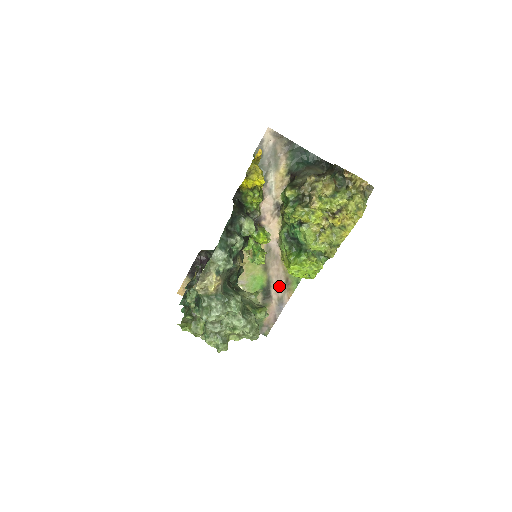
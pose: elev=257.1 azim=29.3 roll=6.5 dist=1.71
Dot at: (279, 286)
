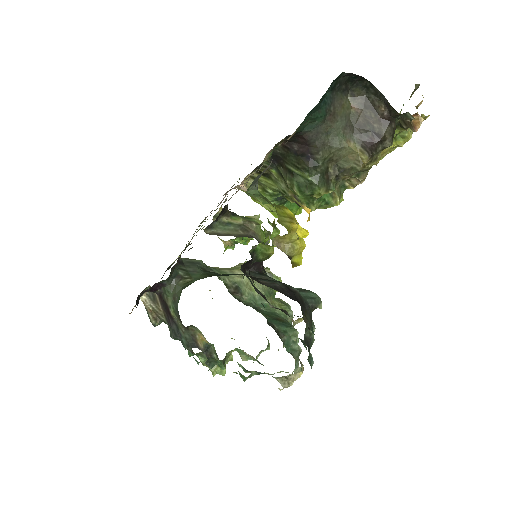
Dot at: occluded
